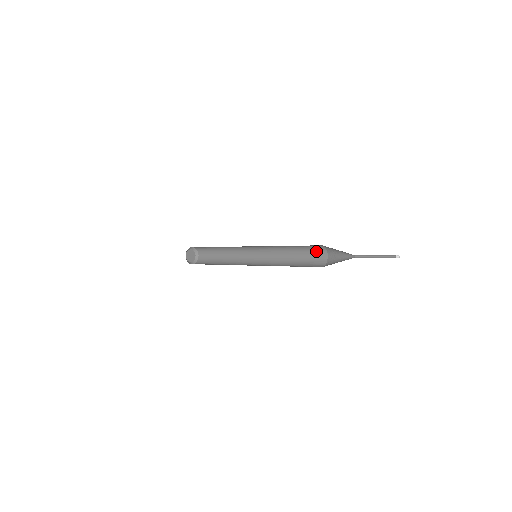
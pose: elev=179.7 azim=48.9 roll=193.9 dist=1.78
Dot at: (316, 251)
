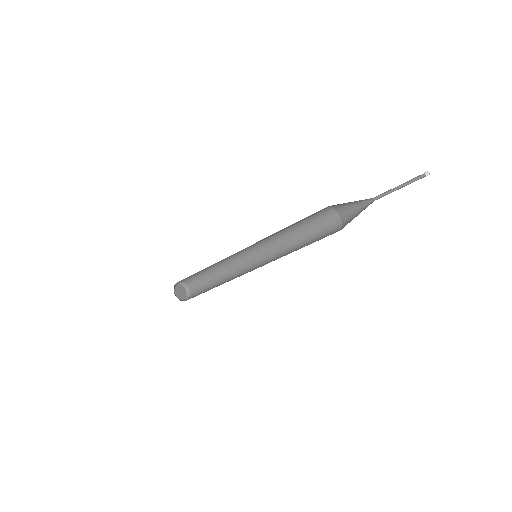
Dot at: (326, 222)
